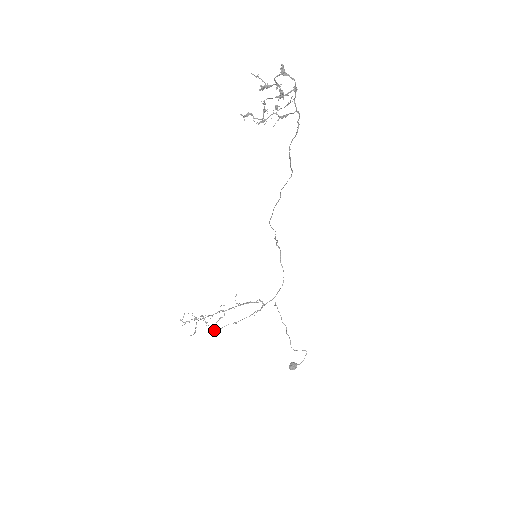
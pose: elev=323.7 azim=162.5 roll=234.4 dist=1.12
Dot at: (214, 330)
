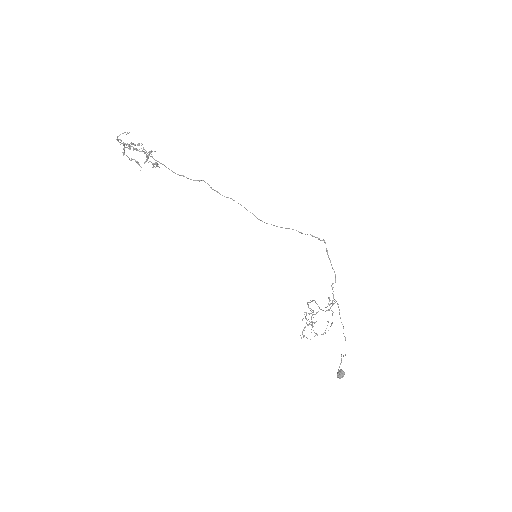
Dot at: occluded
